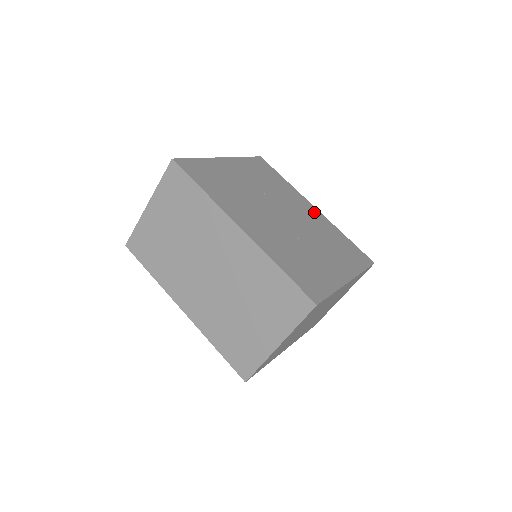
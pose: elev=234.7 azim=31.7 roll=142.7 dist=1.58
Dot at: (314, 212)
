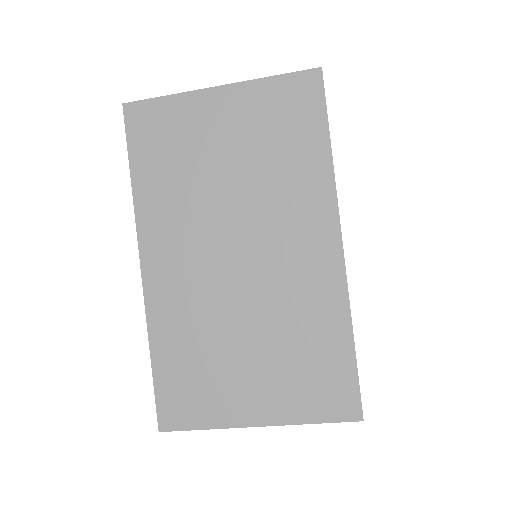
Dot at: occluded
